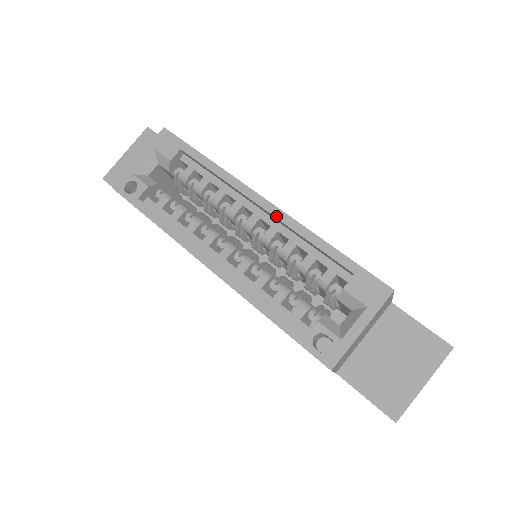
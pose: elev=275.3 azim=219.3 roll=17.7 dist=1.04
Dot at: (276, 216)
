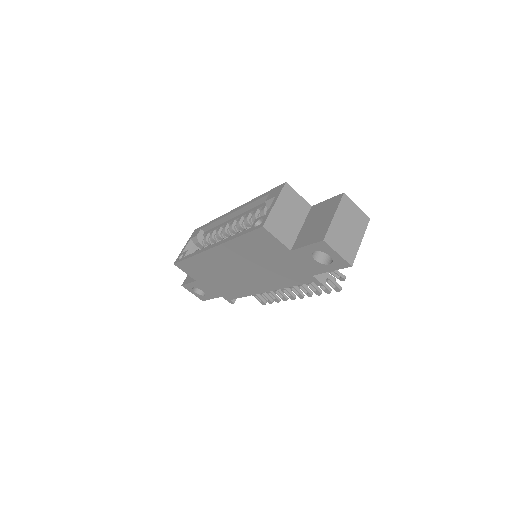
Dot at: (238, 209)
